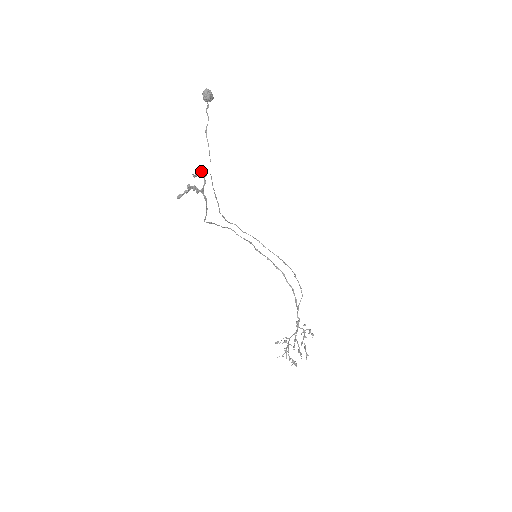
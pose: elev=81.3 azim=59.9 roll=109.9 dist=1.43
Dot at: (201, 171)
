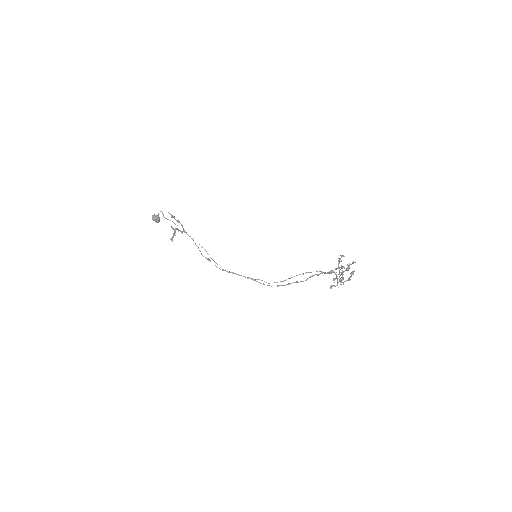
Dot at: (174, 217)
